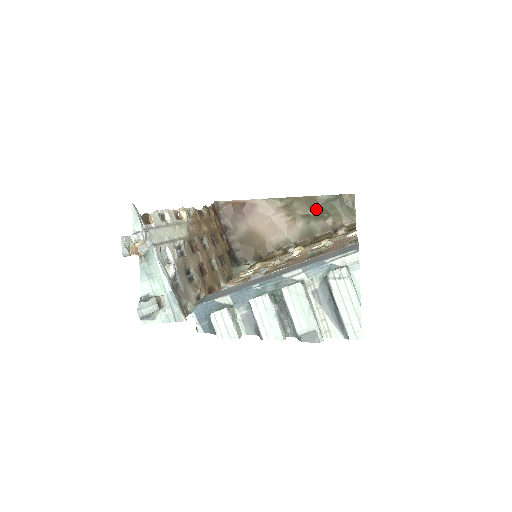
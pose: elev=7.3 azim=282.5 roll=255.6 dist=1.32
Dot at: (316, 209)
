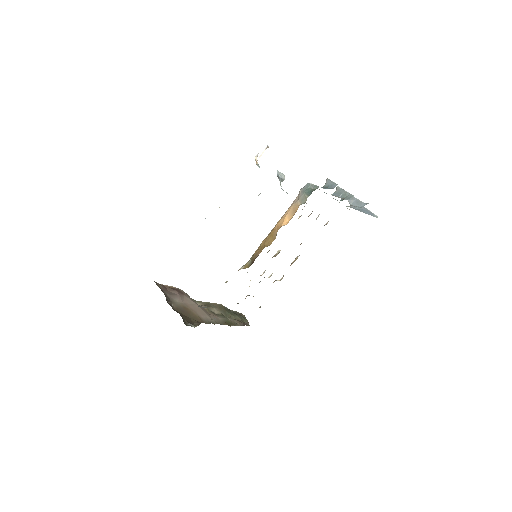
Dot at: (224, 312)
